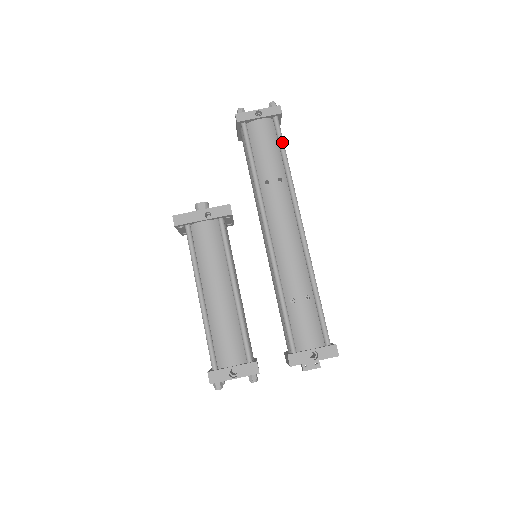
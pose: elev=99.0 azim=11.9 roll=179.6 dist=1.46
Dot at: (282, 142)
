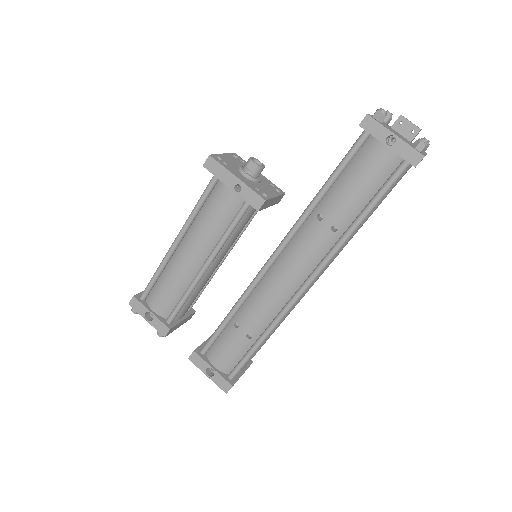
Dot at: (381, 195)
